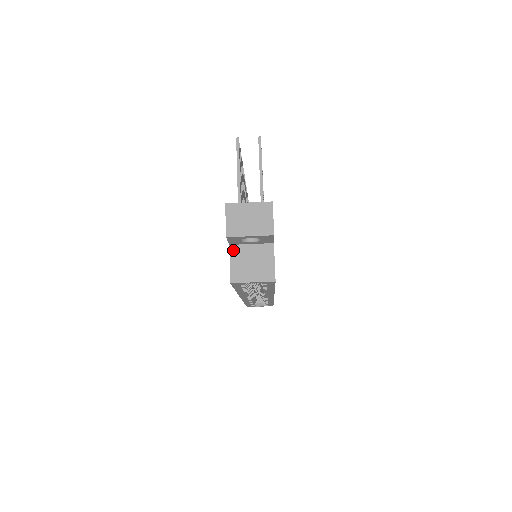
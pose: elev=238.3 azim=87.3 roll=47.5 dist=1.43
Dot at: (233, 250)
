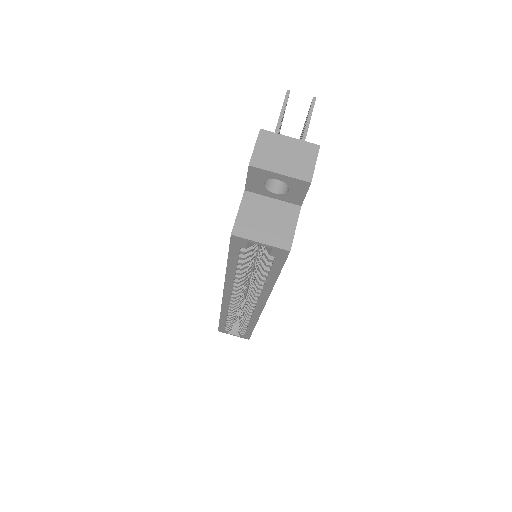
Dot at: (247, 197)
